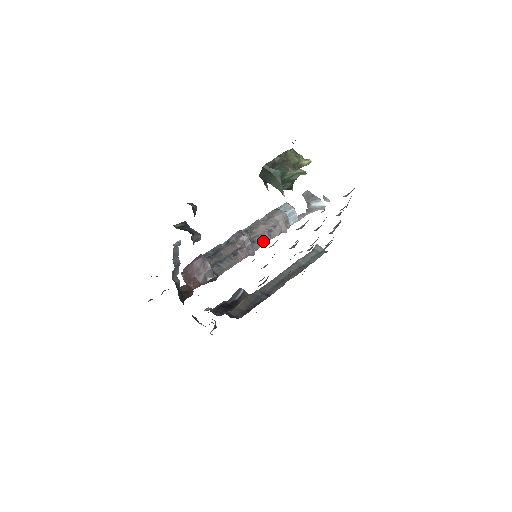
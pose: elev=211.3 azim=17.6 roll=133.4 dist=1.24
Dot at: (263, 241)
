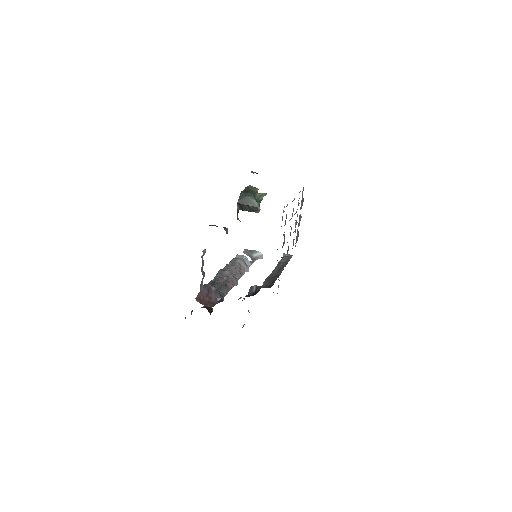
Dot at: (238, 276)
